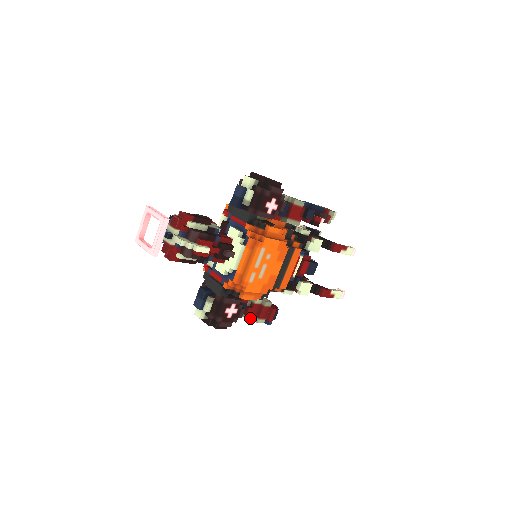
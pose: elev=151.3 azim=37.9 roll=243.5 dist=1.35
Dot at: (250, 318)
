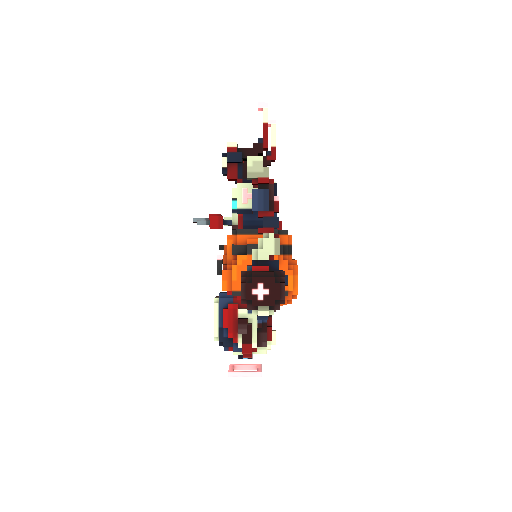
Dot at: occluded
